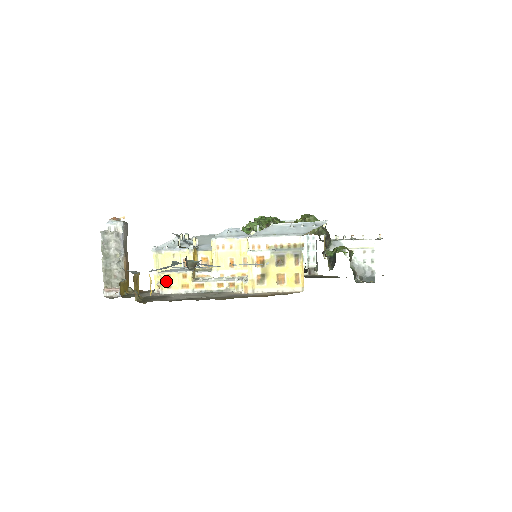
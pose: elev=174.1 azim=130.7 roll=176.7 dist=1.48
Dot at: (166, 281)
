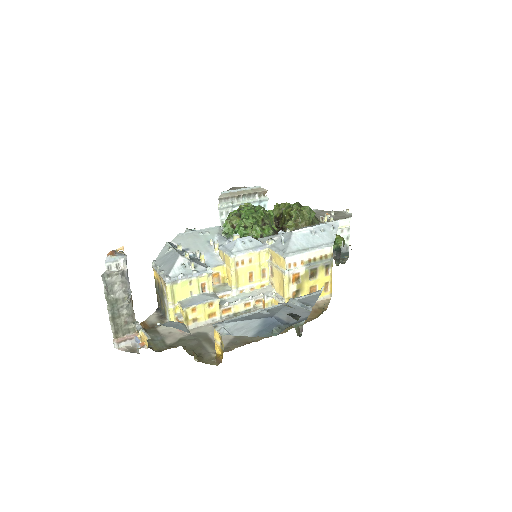
Dot at: (191, 315)
